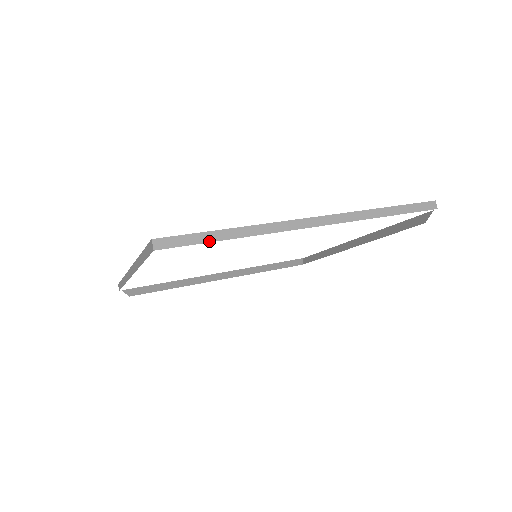
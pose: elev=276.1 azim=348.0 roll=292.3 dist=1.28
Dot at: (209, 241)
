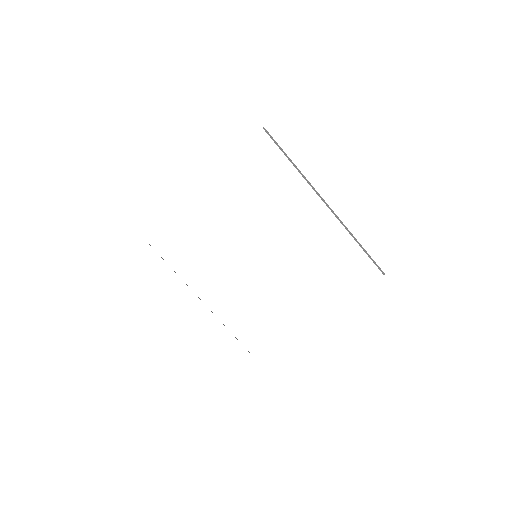
Dot at: occluded
